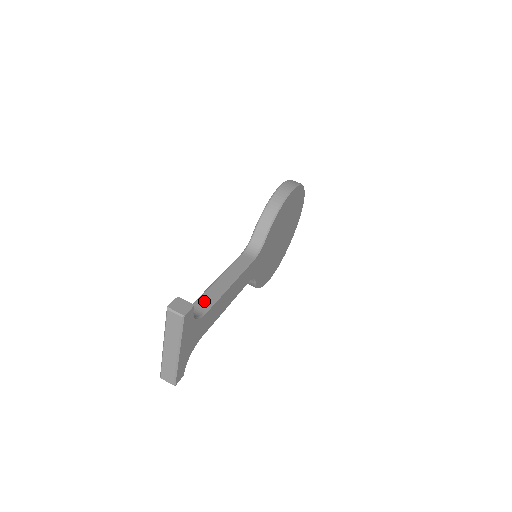
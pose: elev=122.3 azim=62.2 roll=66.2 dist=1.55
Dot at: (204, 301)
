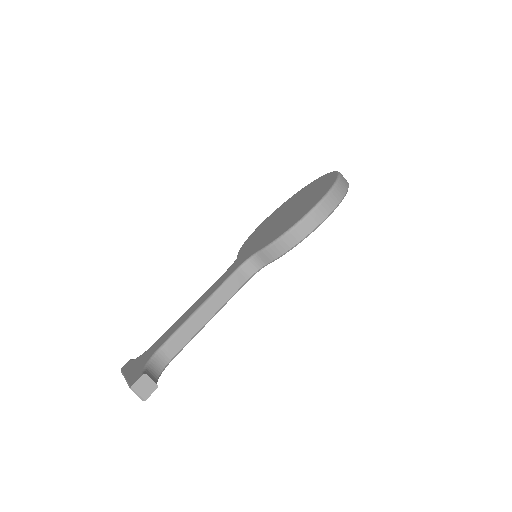
Dot at: (176, 343)
